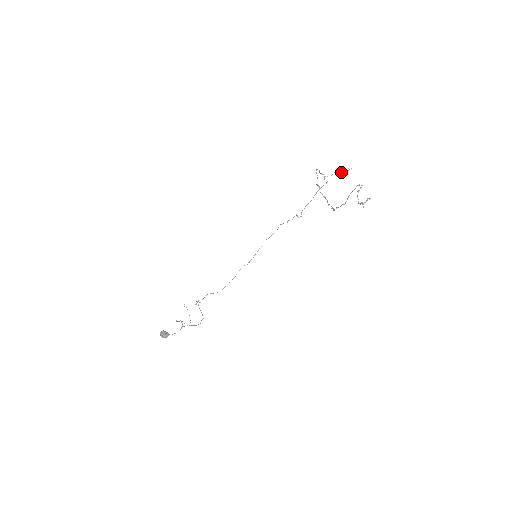
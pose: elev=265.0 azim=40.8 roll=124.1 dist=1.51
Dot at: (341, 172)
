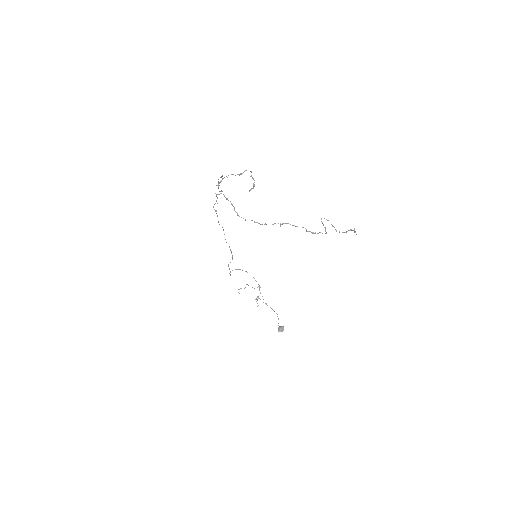
Dot at: occluded
